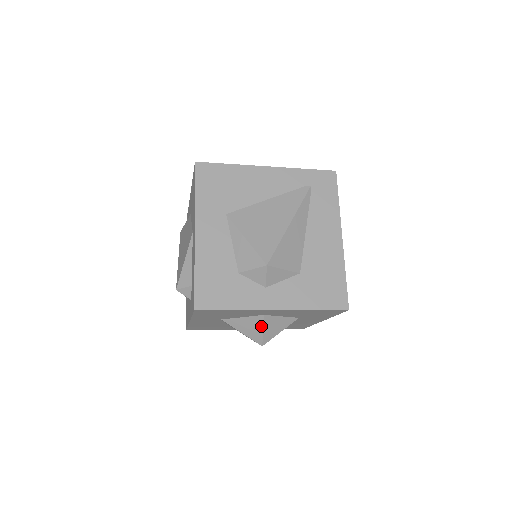
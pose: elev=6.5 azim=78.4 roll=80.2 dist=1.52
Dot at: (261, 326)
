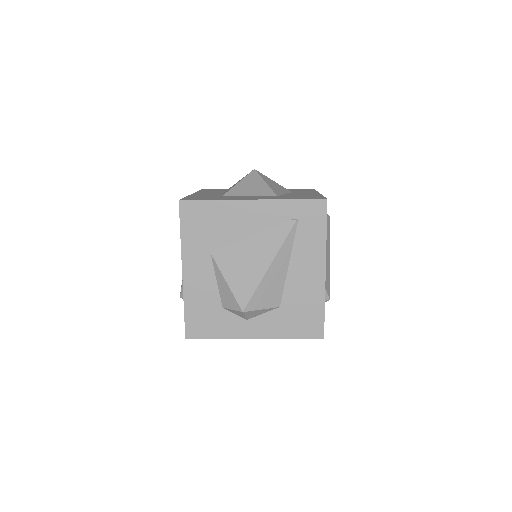
Dot at: occluded
